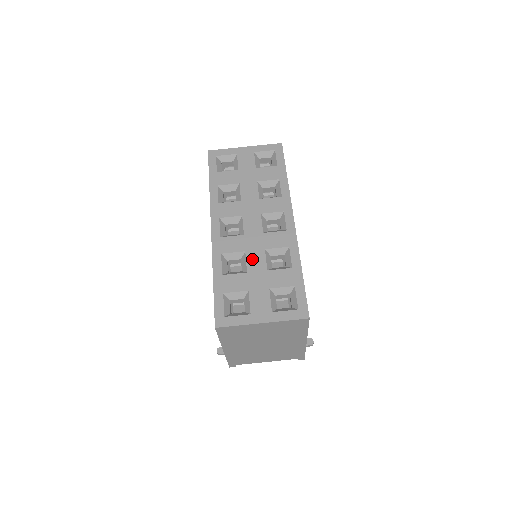
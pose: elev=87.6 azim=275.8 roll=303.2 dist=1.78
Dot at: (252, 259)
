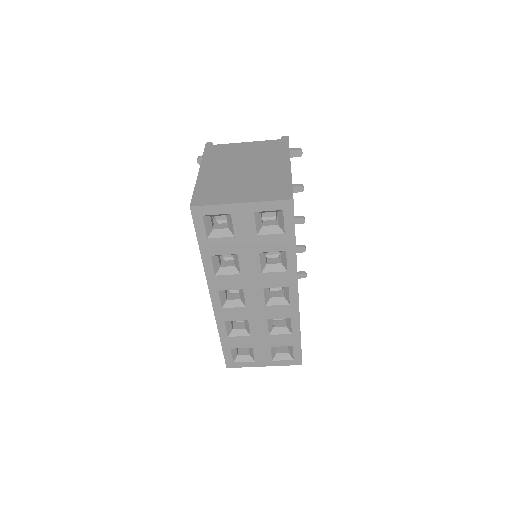
Dot at: (255, 327)
